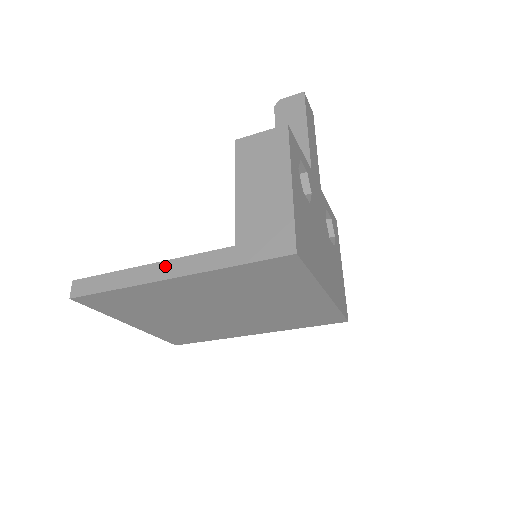
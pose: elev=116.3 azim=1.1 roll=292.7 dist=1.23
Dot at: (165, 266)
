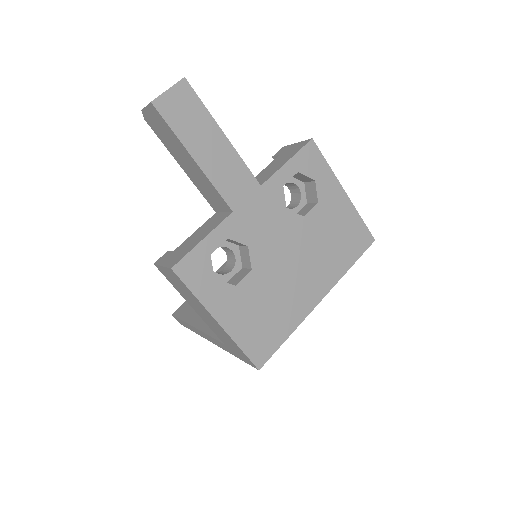
Dot at: (202, 334)
